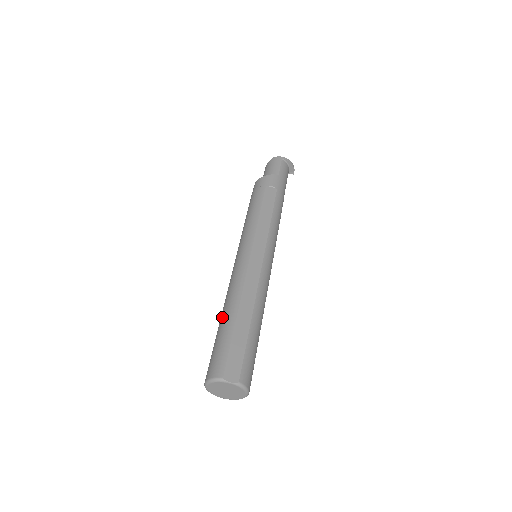
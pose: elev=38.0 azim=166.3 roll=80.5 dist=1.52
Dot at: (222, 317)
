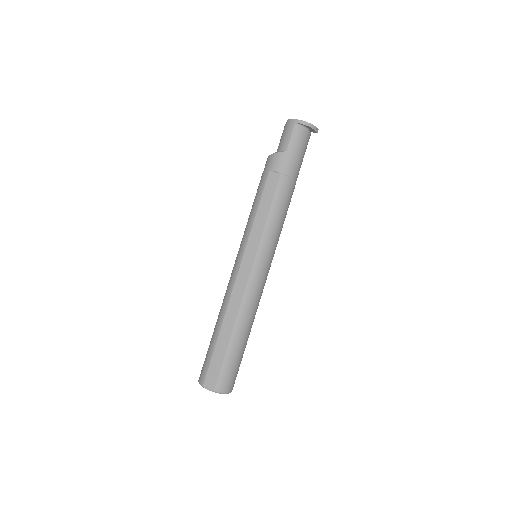
Dot at: (215, 326)
